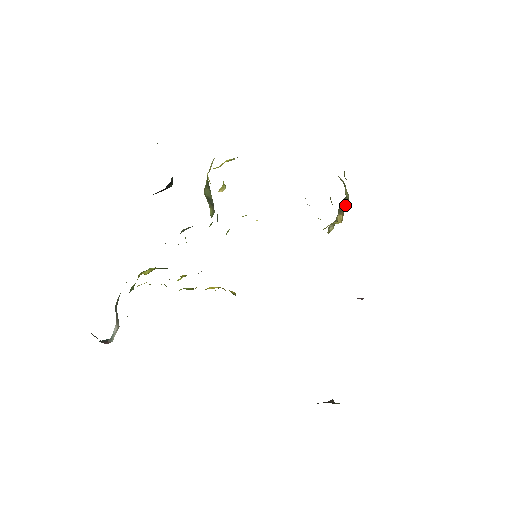
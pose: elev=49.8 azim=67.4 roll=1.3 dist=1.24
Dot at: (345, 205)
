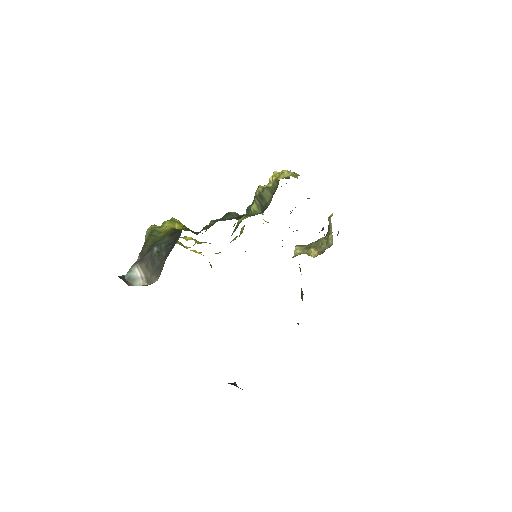
Dot at: (323, 245)
